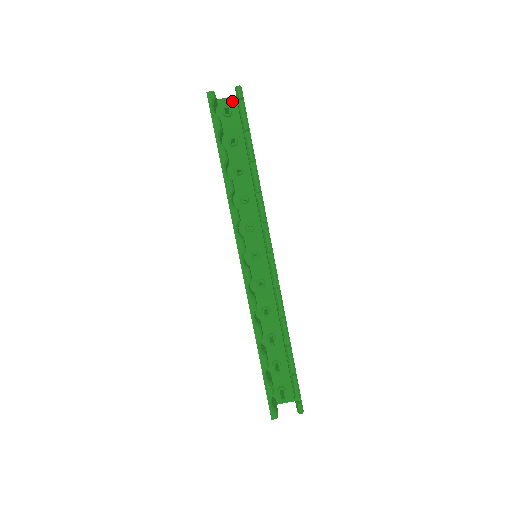
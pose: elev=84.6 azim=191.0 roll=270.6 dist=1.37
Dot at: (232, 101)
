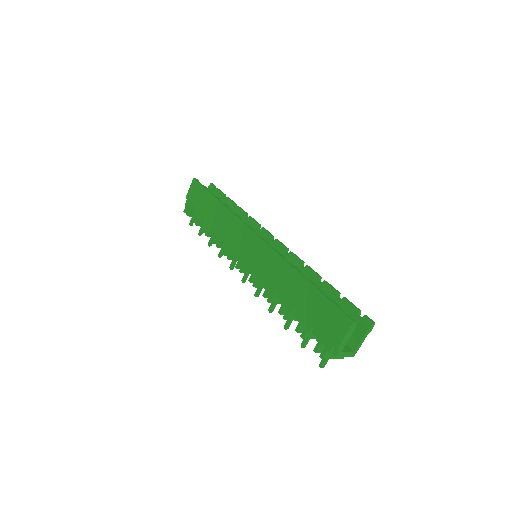
Dot at: occluded
